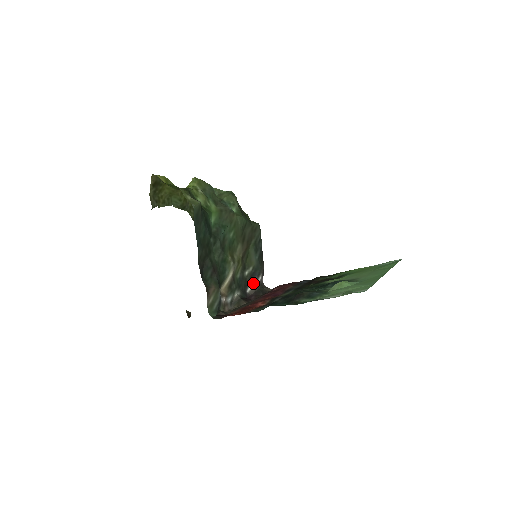
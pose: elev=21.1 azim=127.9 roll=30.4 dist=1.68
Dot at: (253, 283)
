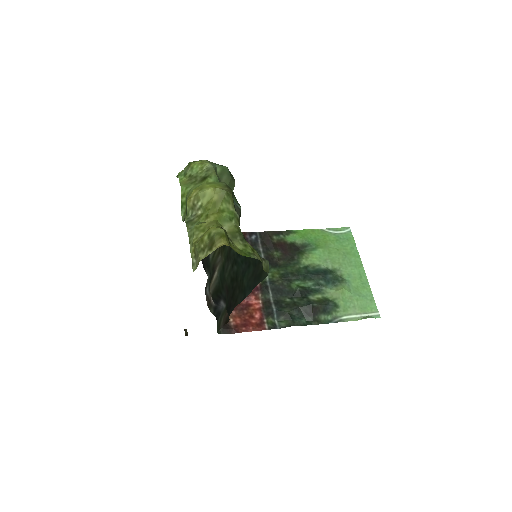
Dot at: occluded
